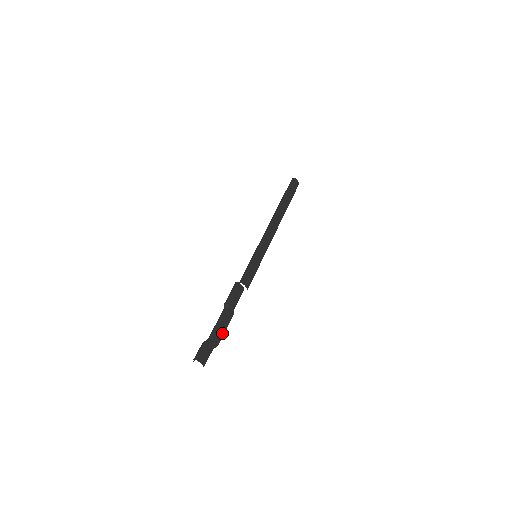
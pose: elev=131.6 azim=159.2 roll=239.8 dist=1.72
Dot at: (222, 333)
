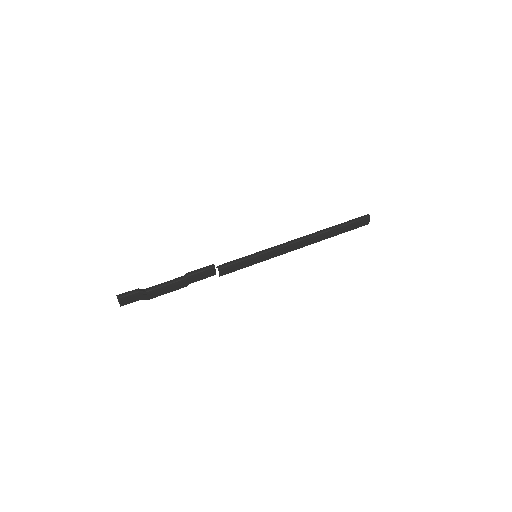
Dot at: (161, 293)
